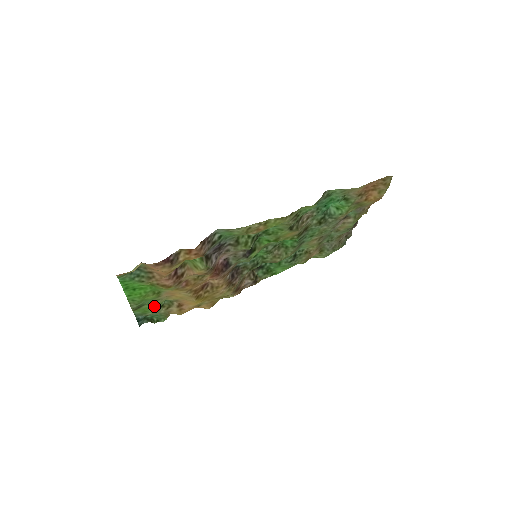
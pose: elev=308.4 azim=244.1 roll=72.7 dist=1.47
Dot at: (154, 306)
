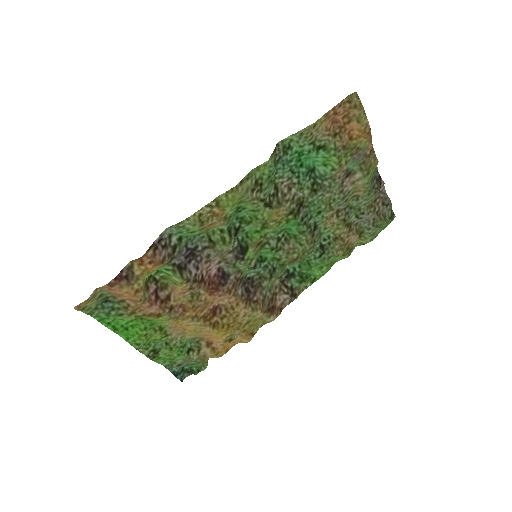
Dot at: (173, 349)
